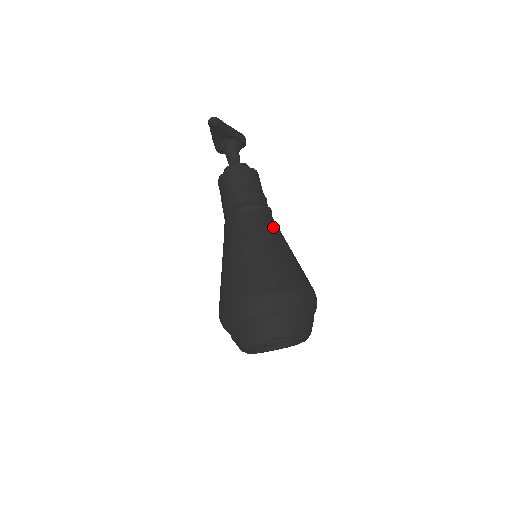
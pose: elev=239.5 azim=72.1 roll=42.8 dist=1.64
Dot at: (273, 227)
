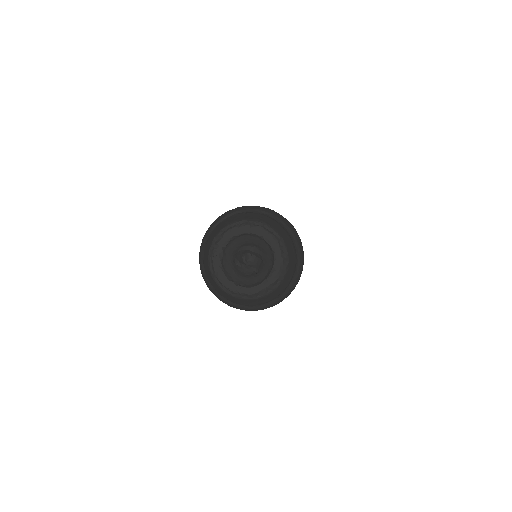
Dot at: occluded
